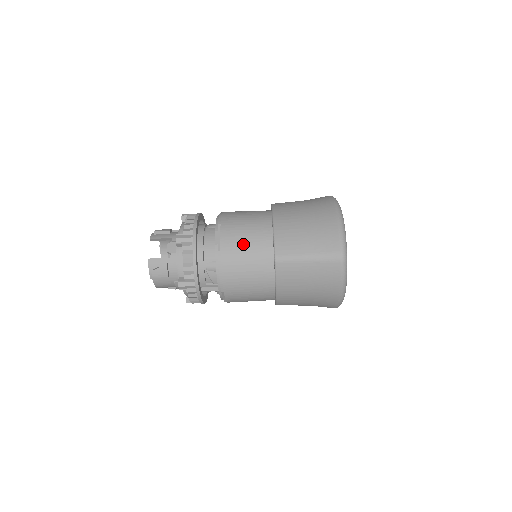
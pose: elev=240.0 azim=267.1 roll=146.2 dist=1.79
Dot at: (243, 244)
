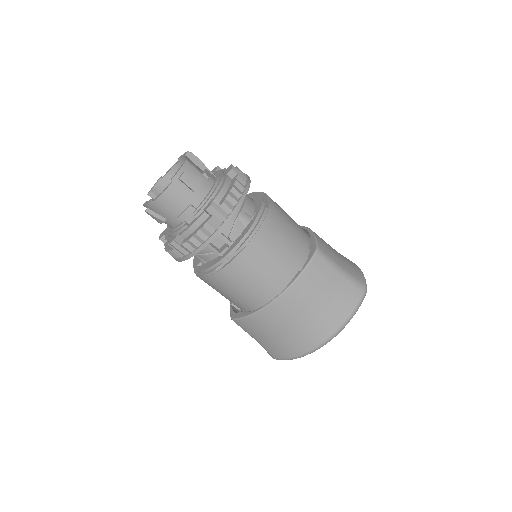
Dot at: (287, 221)
